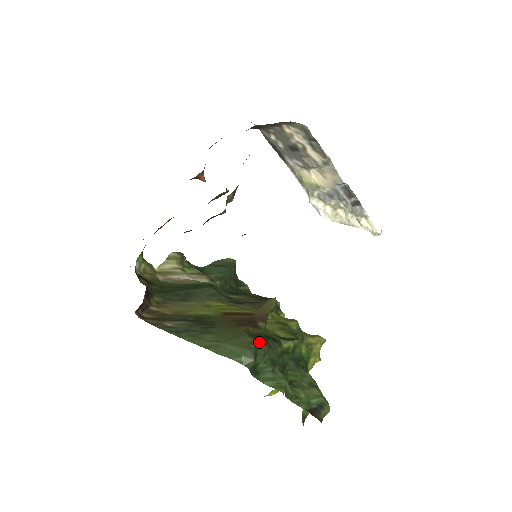
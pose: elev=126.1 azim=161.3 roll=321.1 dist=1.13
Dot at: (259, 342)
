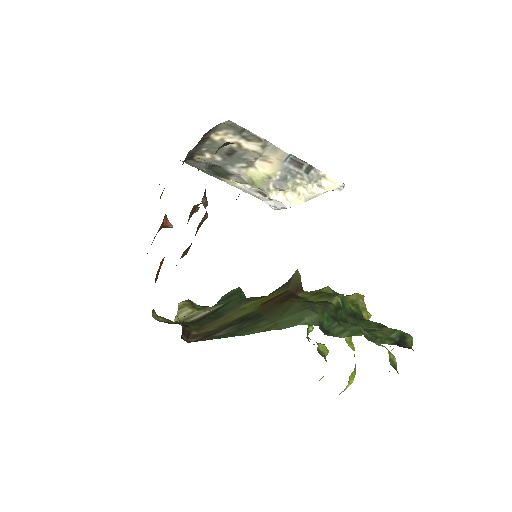
Dot at: (310, 303)
